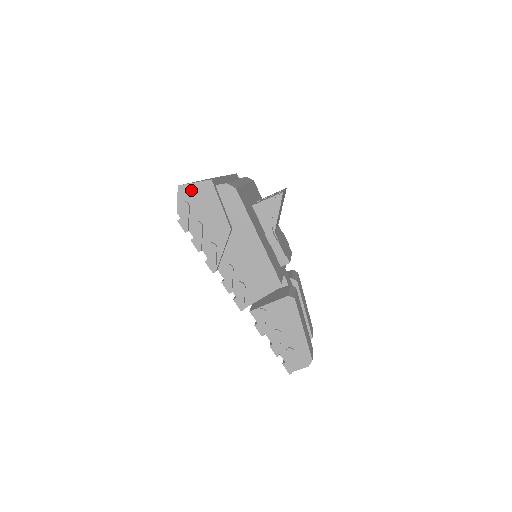
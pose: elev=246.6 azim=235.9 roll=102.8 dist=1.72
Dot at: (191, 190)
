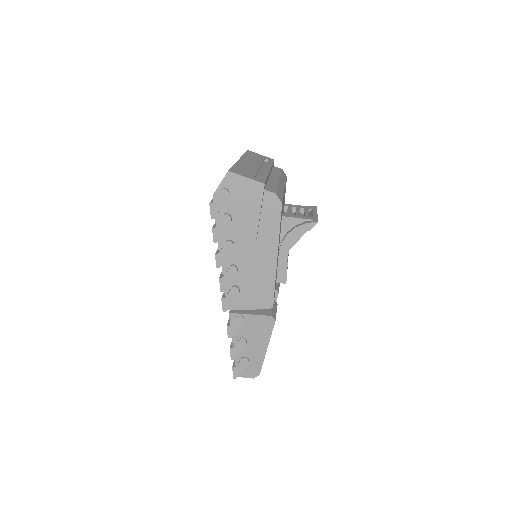
Dot at: (239, 182)
